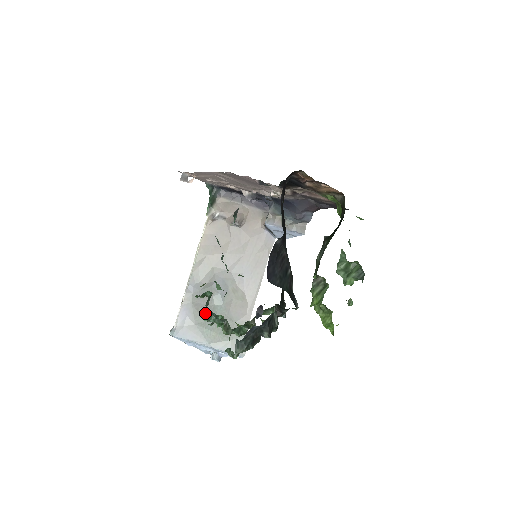
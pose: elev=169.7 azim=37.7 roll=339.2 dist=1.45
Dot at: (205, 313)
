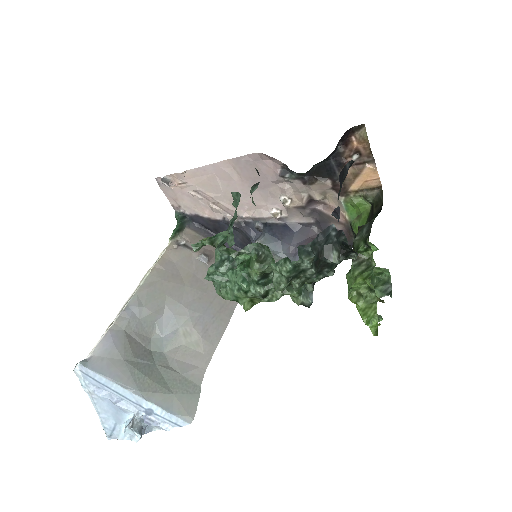
Dot at: (138, 353)
